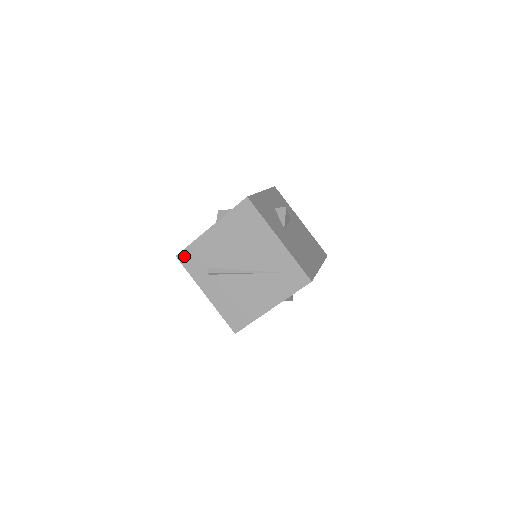
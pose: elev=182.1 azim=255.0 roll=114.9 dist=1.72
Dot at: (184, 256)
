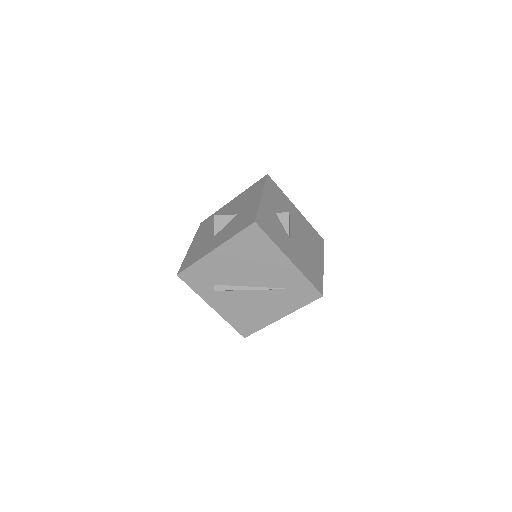
Dot at: (186, 275)
